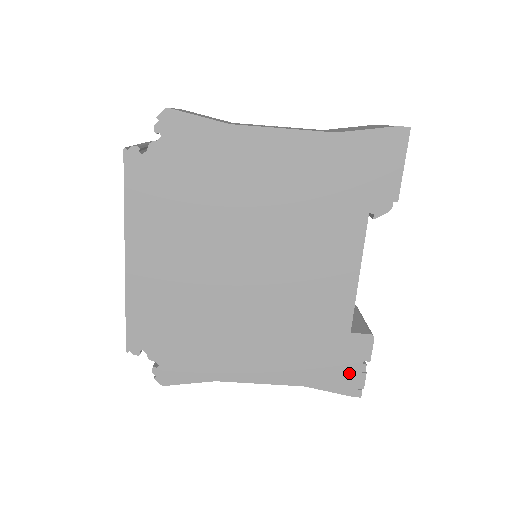
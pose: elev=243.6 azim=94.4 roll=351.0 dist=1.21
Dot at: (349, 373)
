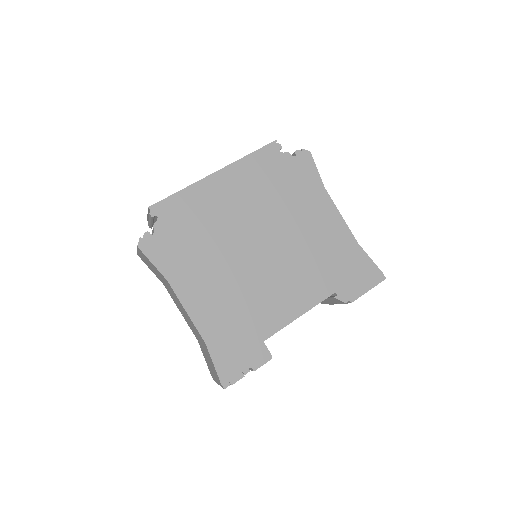
Dot at: (236, 365)
